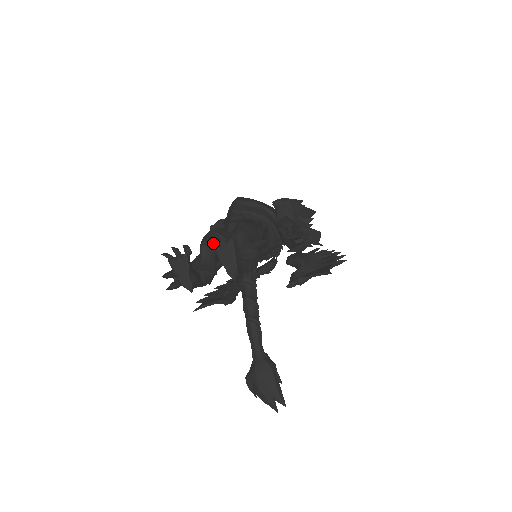
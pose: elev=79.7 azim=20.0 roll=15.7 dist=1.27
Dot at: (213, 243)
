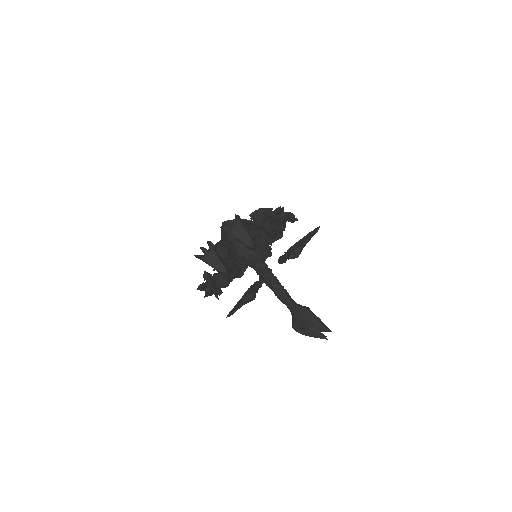
Dot at: (227, 230)
